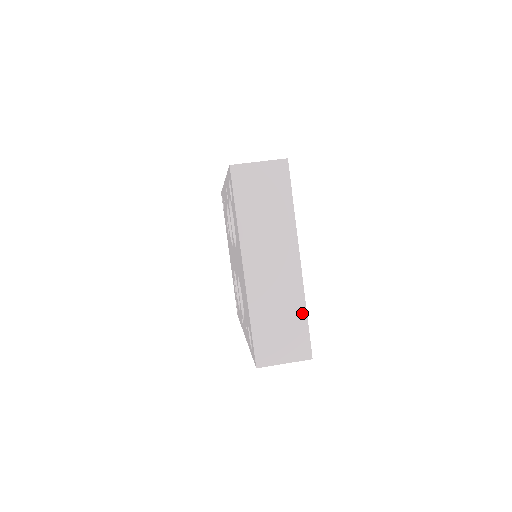
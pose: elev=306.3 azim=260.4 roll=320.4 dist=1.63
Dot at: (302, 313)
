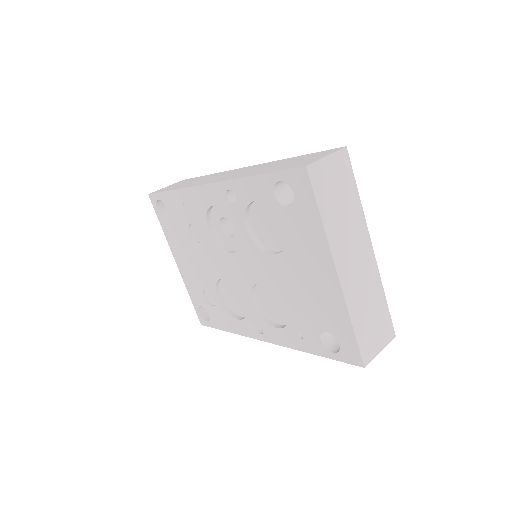
Dot at: (383, 298)
